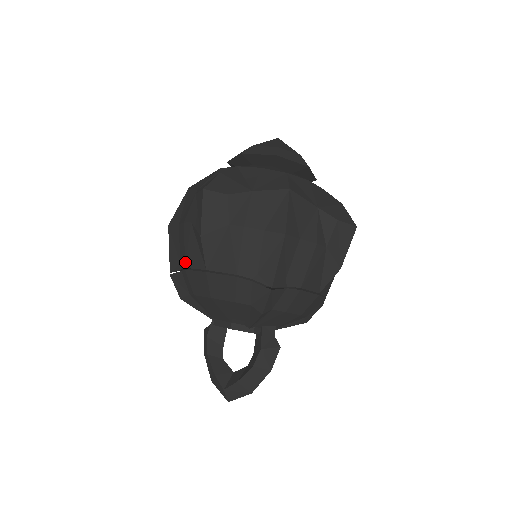
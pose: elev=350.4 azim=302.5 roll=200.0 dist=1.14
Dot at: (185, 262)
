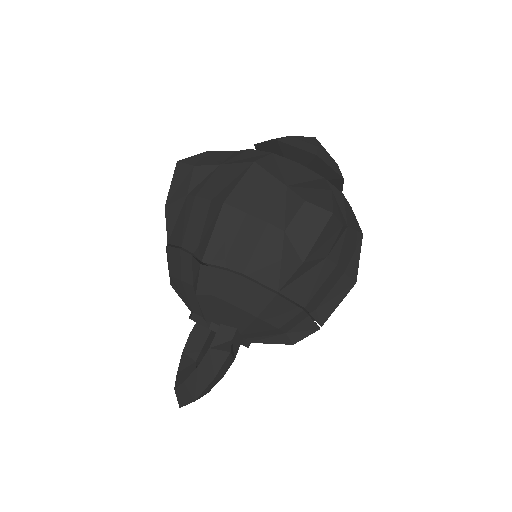
Dot at: occluded
